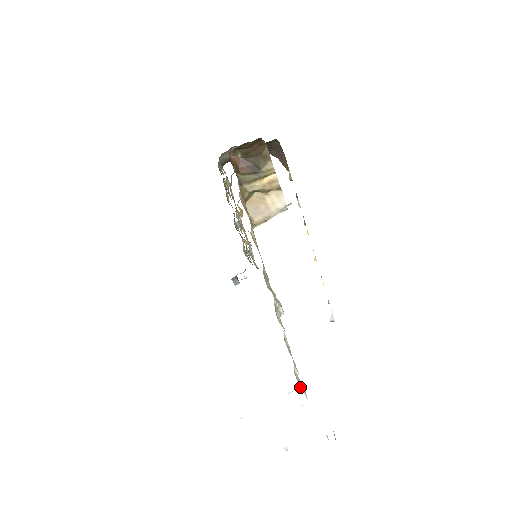
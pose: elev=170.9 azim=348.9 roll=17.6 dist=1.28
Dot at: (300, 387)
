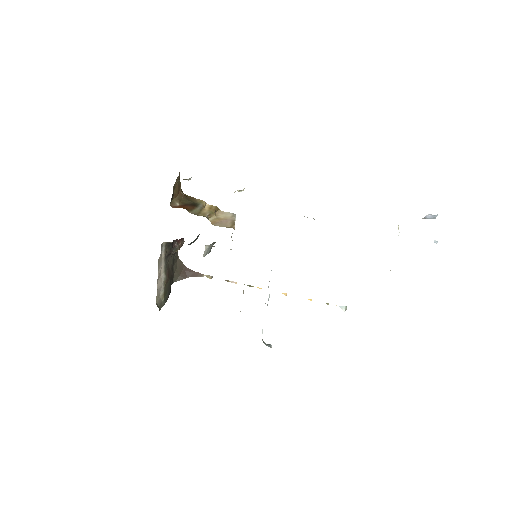
Dot at: occluded
